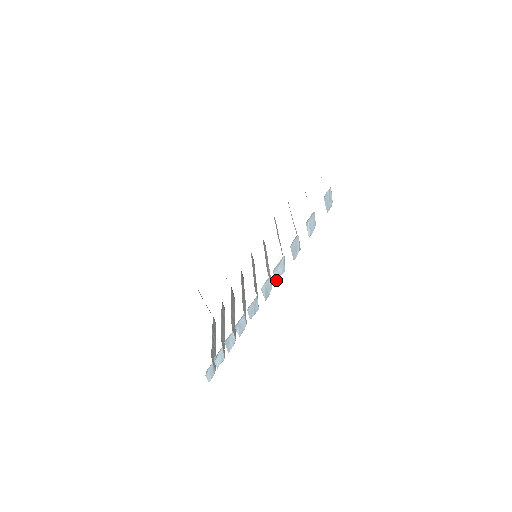
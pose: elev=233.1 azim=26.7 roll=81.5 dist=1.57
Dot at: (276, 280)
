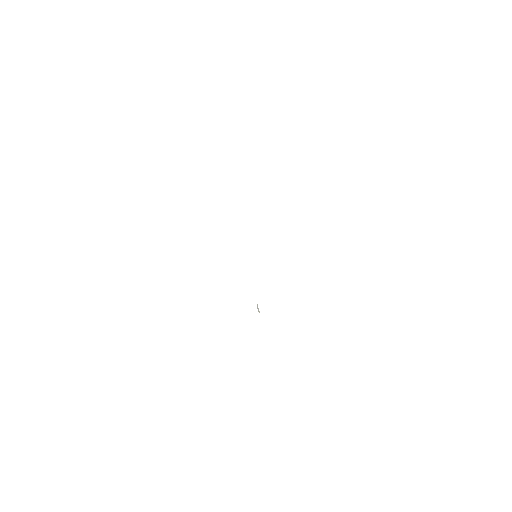
Dot at: occluded
